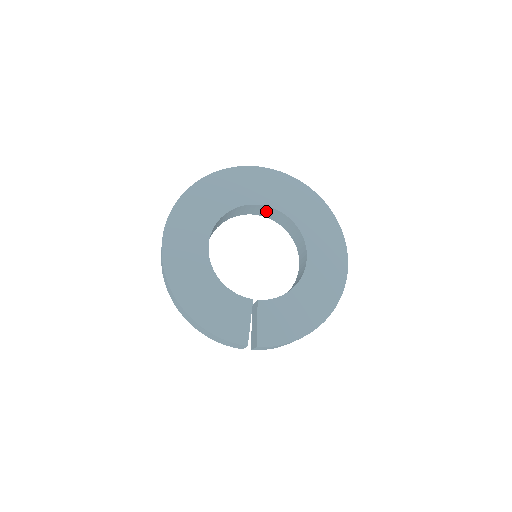
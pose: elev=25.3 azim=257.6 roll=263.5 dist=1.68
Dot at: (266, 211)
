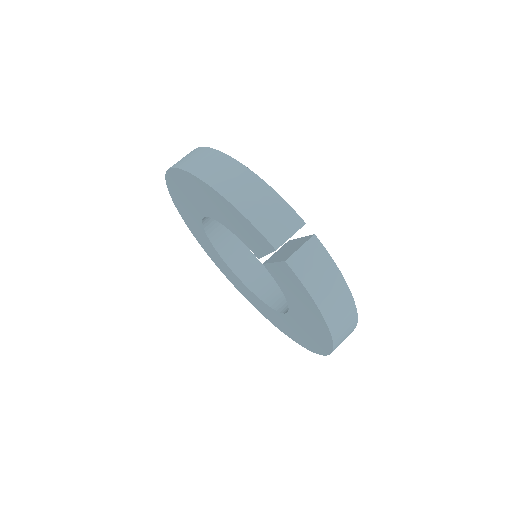
Dot at: (247, 266)
